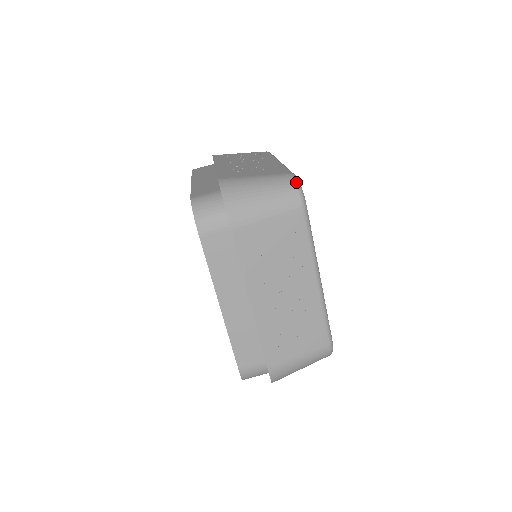
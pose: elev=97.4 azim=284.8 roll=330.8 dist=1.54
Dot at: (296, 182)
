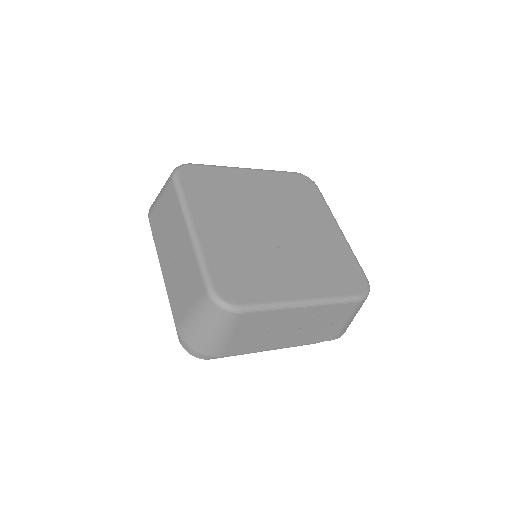
Dot at: (216, 304)
